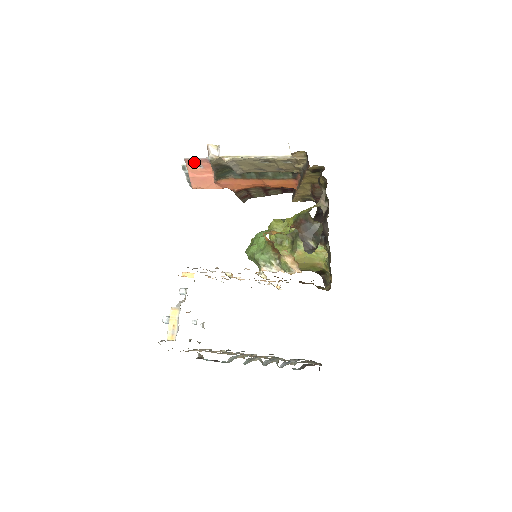
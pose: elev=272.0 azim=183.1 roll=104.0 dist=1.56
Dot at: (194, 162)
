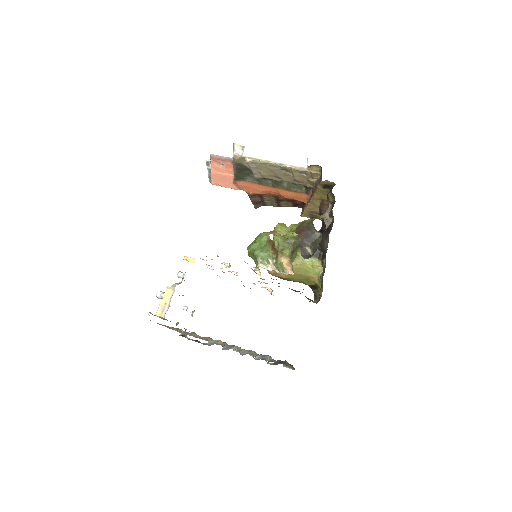
Dot at: (218, 160)
